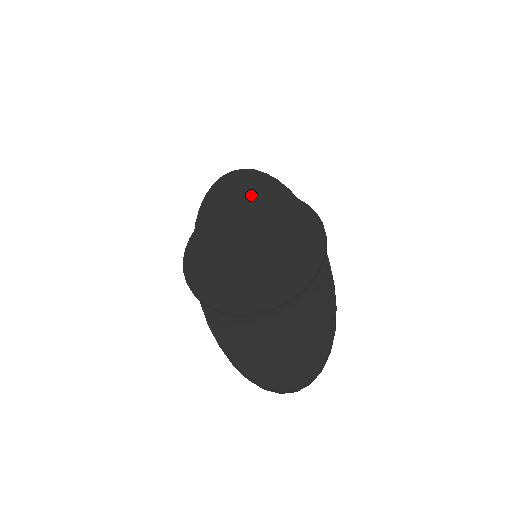
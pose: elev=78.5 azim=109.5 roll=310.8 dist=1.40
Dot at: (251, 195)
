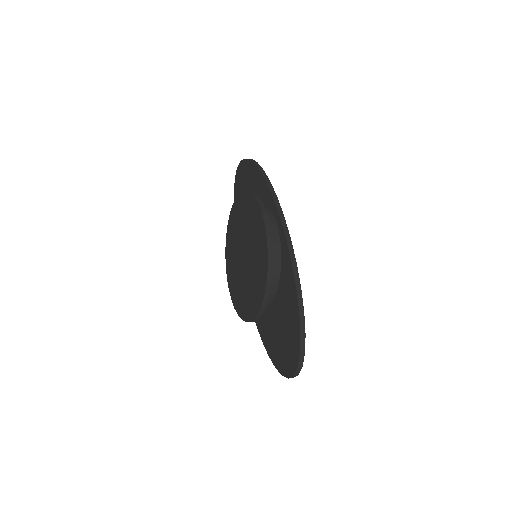
Dot at: (235, 201)
